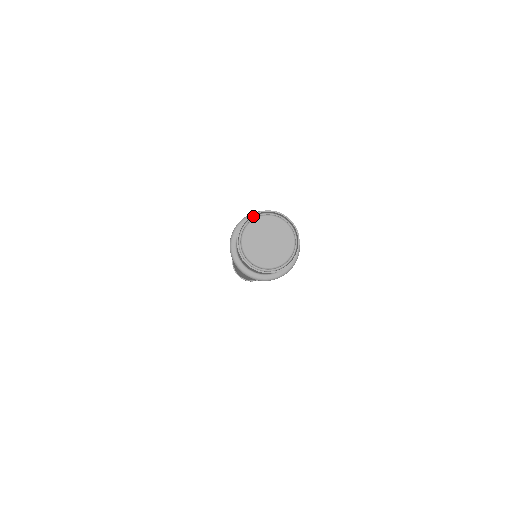
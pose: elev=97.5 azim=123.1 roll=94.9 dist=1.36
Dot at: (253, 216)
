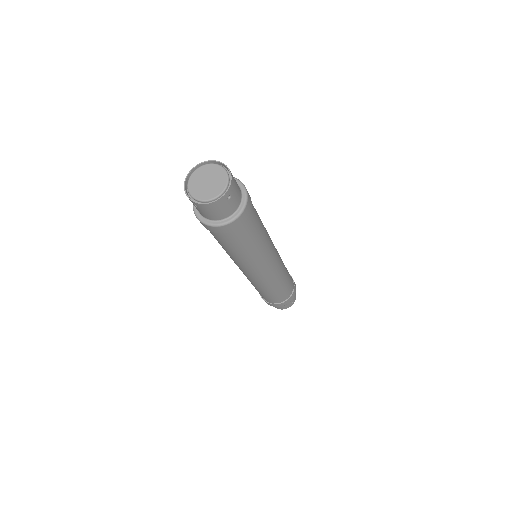
Dot at: (193, 173)
